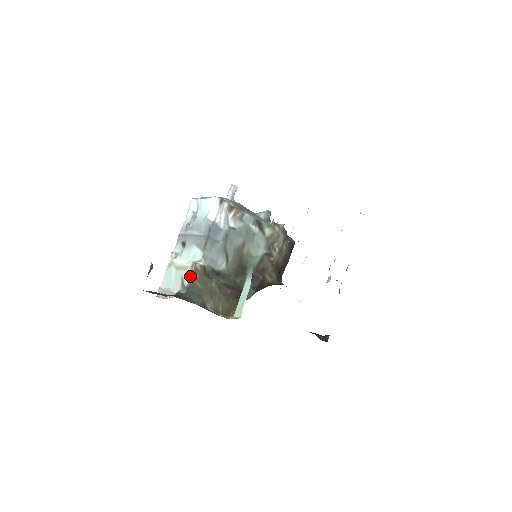
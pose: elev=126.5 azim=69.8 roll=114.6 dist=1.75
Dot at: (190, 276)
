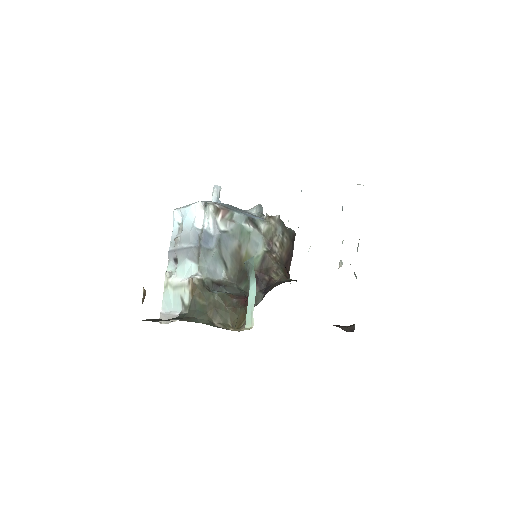
Dot at: (189, 293)
